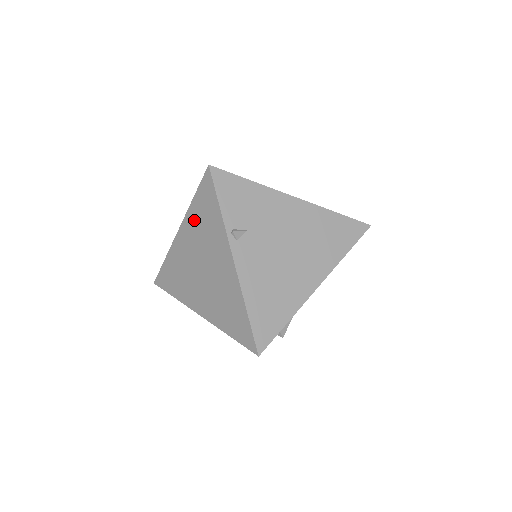
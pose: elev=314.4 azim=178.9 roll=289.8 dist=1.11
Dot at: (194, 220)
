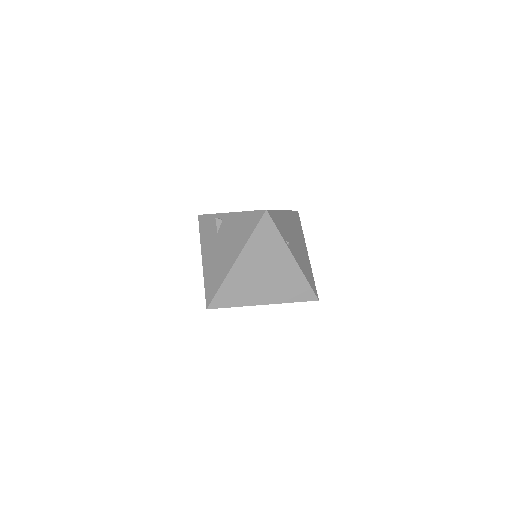
Dot at: (254, 248)
